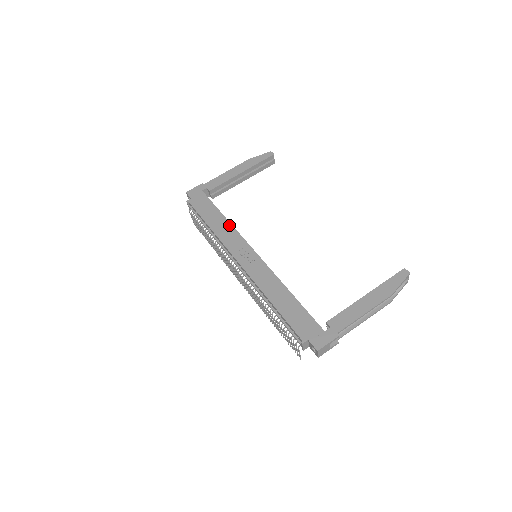
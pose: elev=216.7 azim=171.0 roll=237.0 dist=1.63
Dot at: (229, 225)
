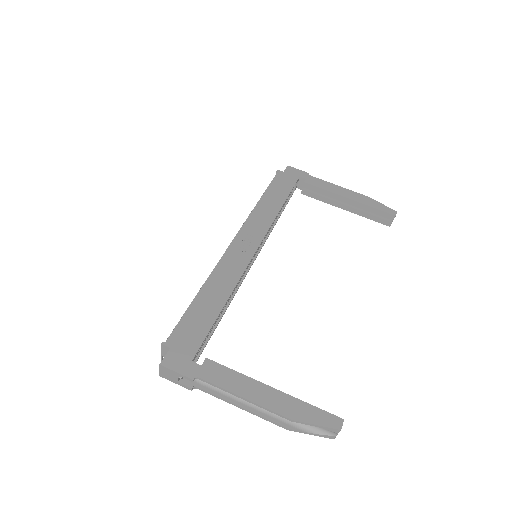
Dot at: (274, 214)
